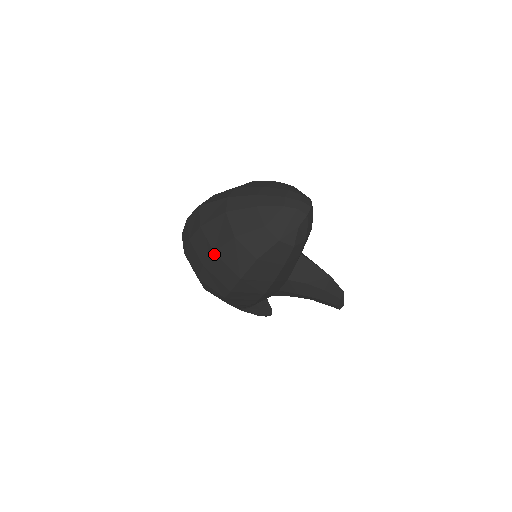
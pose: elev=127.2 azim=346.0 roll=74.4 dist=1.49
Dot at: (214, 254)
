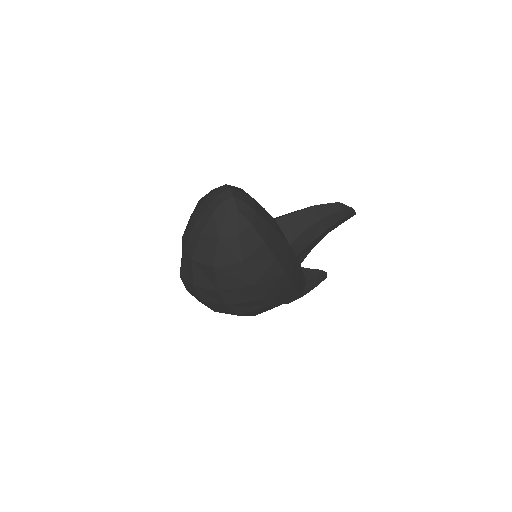
Dot at: (220, 292)
